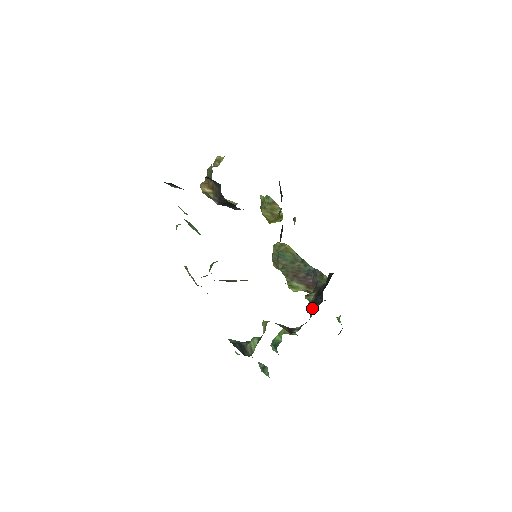
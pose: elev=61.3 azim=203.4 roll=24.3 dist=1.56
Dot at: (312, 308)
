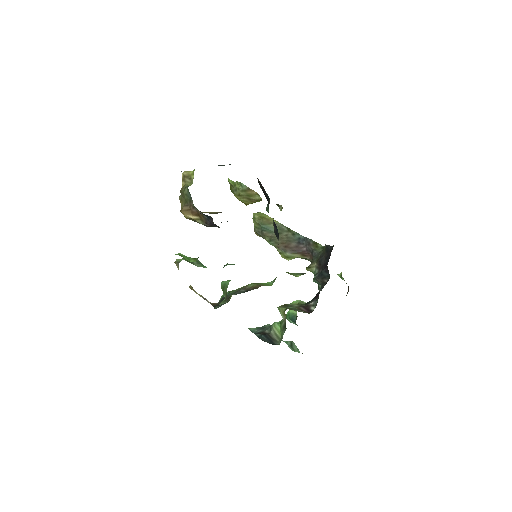
Dot at: (320, 283)
